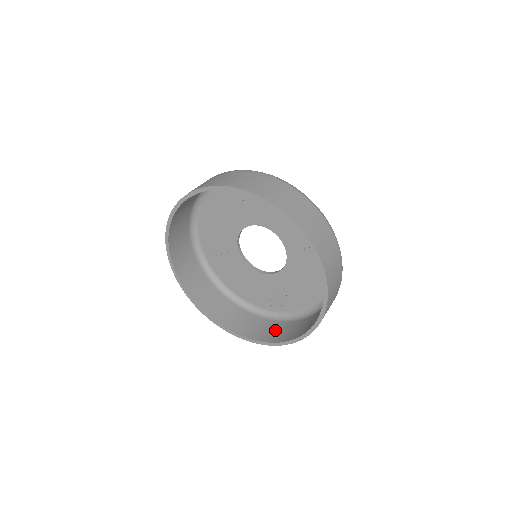
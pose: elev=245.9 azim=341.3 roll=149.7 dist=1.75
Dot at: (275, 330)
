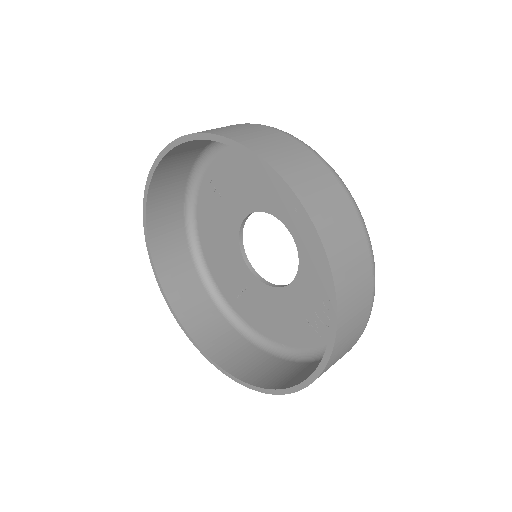
Dot at: occluded
